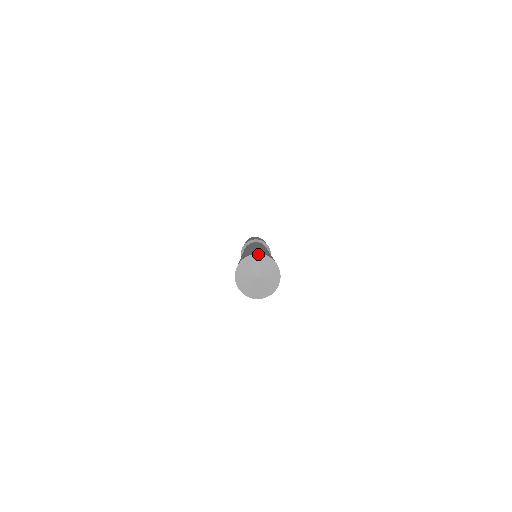
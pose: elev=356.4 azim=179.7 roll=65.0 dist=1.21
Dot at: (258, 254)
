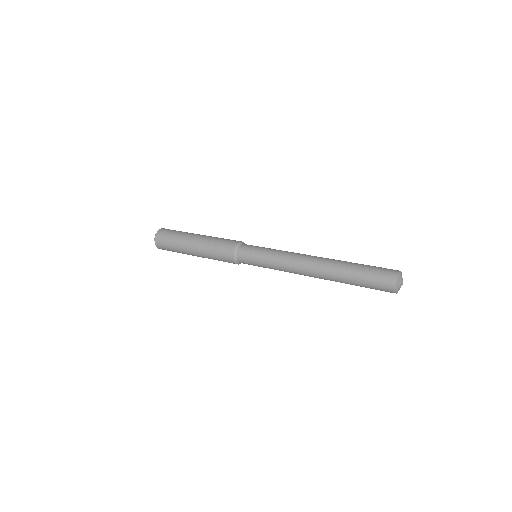
Dot at: (397, 280)
